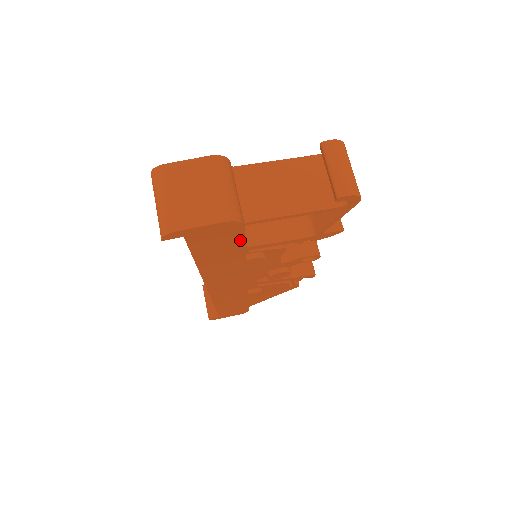
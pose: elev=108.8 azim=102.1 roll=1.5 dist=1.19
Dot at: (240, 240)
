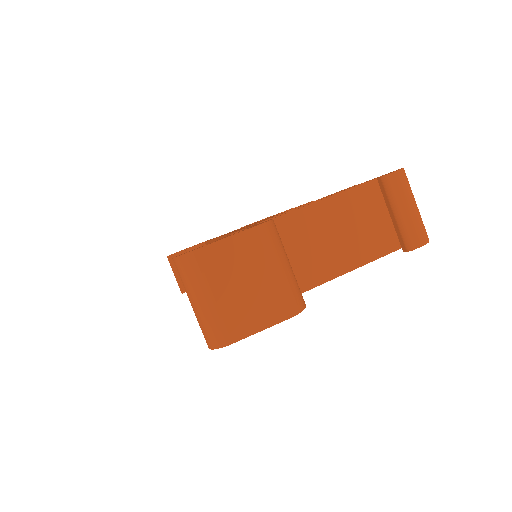
Dot at: occluded
